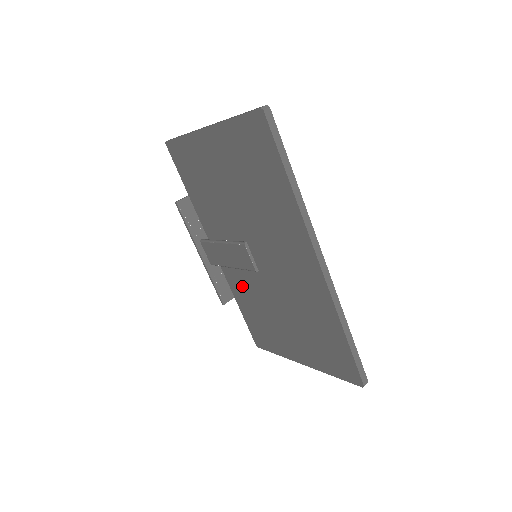
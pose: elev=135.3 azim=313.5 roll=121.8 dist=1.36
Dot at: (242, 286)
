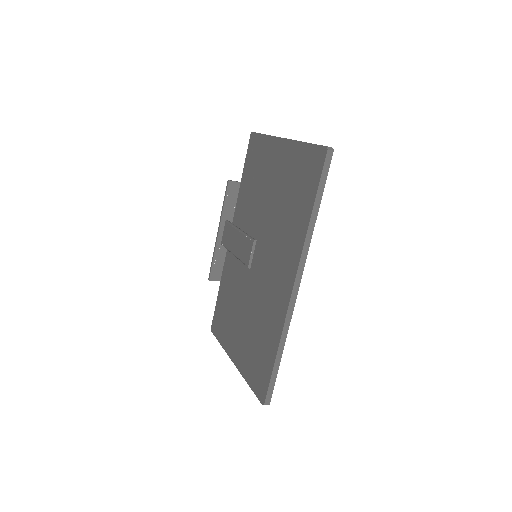
Dot at: (232, 274)
